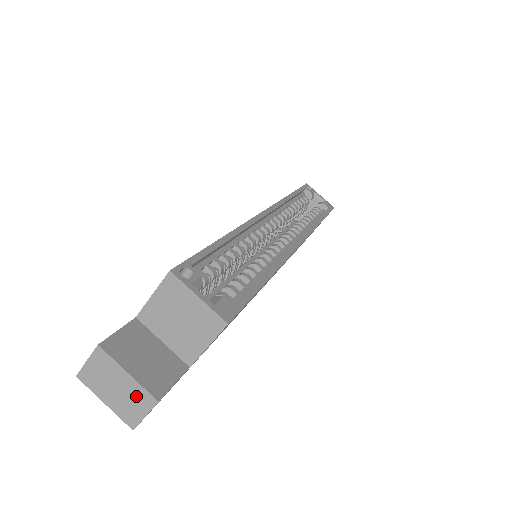
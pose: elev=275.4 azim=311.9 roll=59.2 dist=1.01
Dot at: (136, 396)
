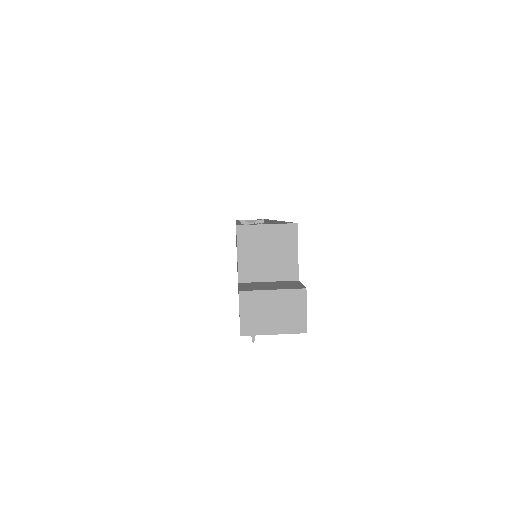
Dot at: (290, 302)
